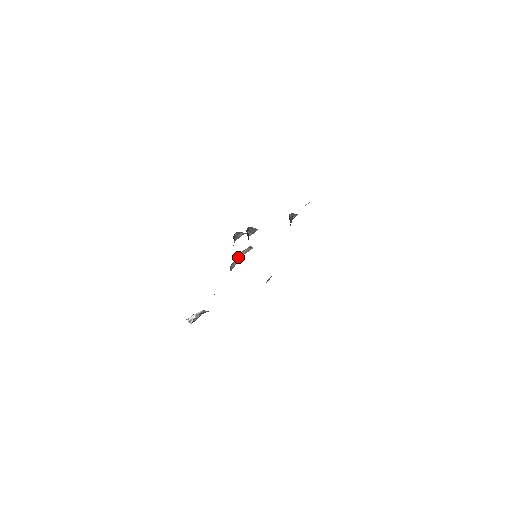
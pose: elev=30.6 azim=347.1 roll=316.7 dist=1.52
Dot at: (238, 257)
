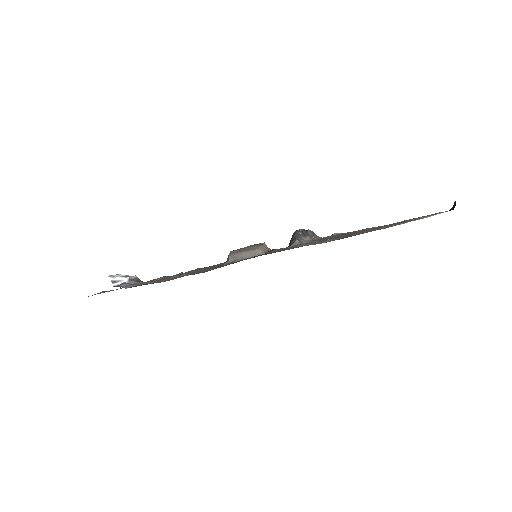
Dot at: (253, 251)
